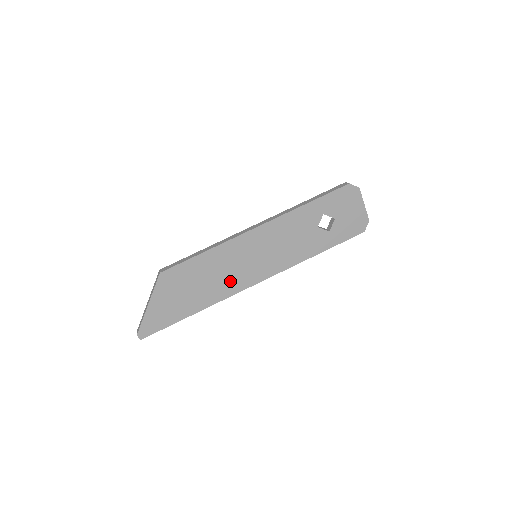
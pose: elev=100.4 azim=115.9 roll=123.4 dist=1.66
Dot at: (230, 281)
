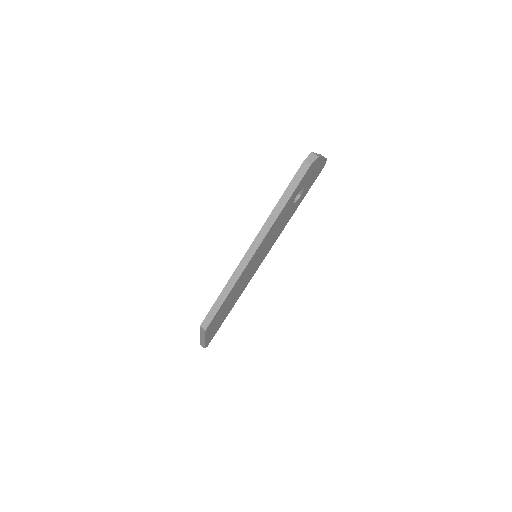
Dot at: (246, 281)
